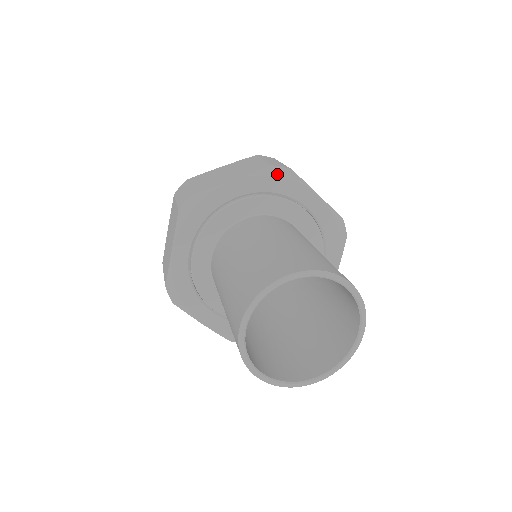
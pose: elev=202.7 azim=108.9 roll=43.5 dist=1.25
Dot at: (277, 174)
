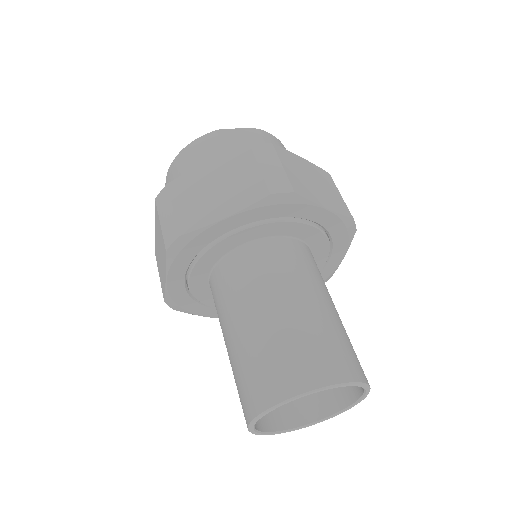
Dot at: (277, 202)
